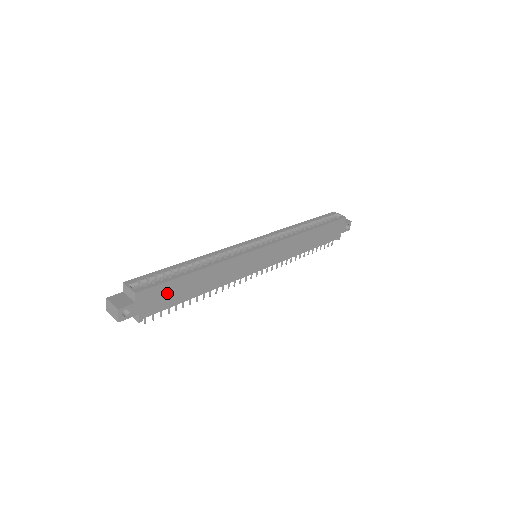
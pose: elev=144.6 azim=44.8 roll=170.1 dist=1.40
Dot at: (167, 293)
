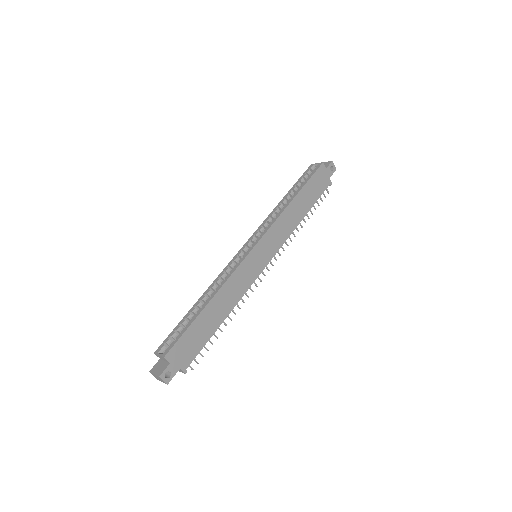
Dot at: (192, 339)
